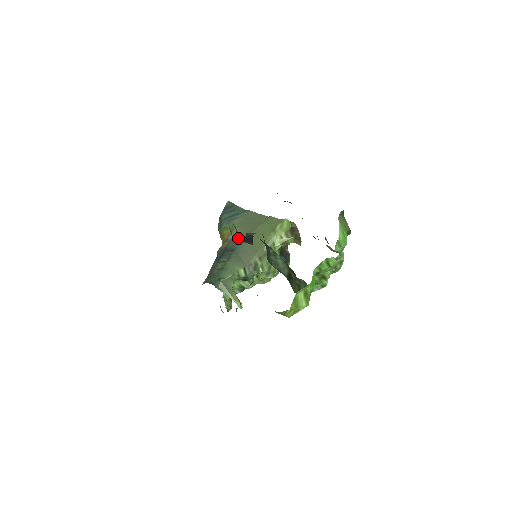
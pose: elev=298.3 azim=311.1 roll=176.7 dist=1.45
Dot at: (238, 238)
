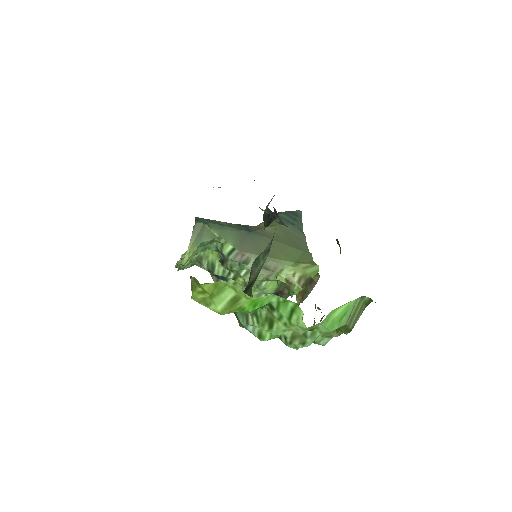
Dot at: (266, 231)
